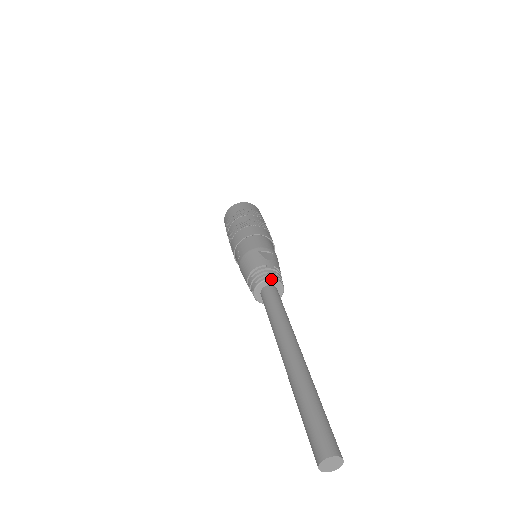
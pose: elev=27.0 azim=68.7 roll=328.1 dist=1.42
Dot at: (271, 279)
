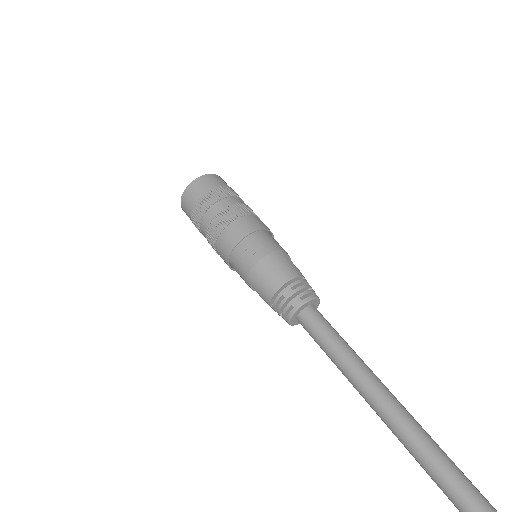
Dot at: (318, 298)
